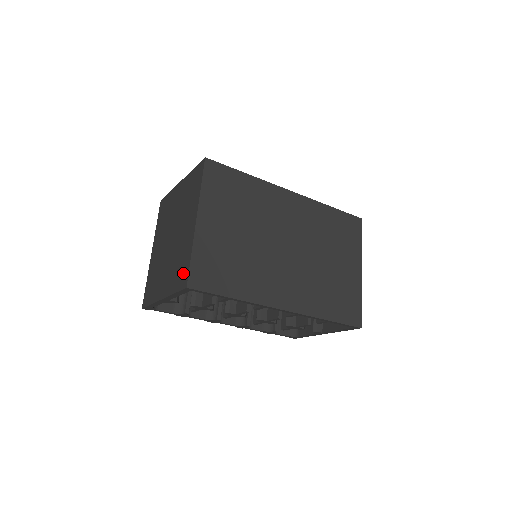
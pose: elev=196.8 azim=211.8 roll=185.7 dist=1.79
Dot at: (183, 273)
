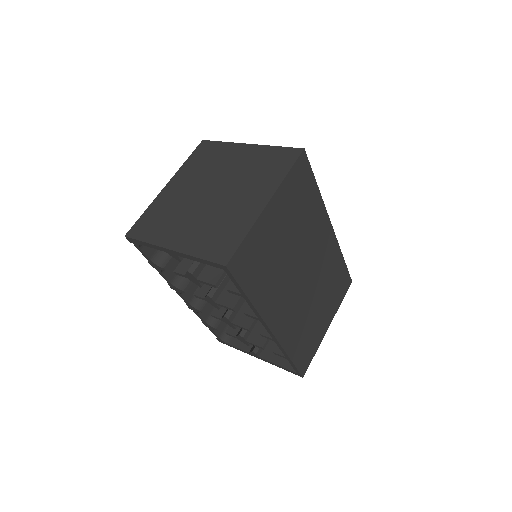
Dot at: (225, 246)
